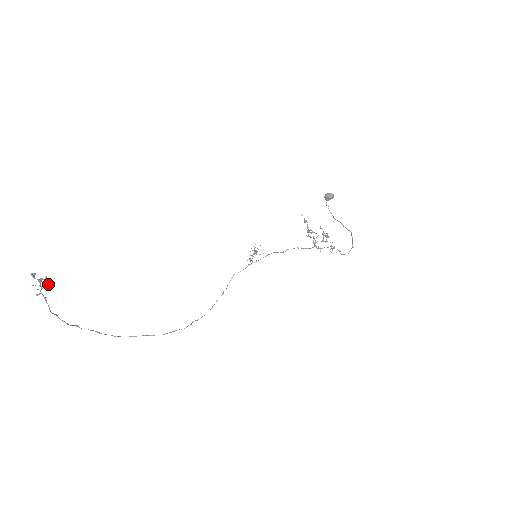
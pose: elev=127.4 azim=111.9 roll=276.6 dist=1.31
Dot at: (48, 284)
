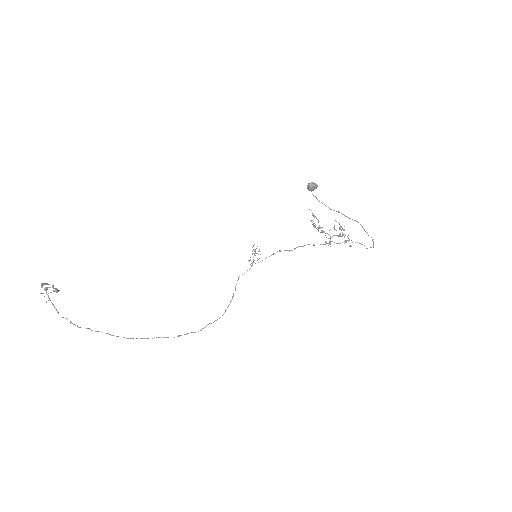
Dot at: occluded
